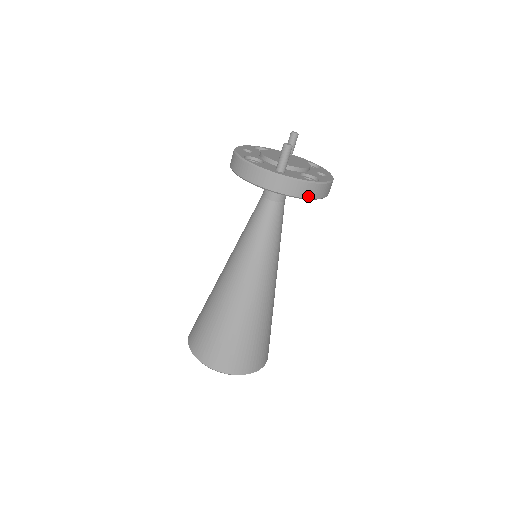
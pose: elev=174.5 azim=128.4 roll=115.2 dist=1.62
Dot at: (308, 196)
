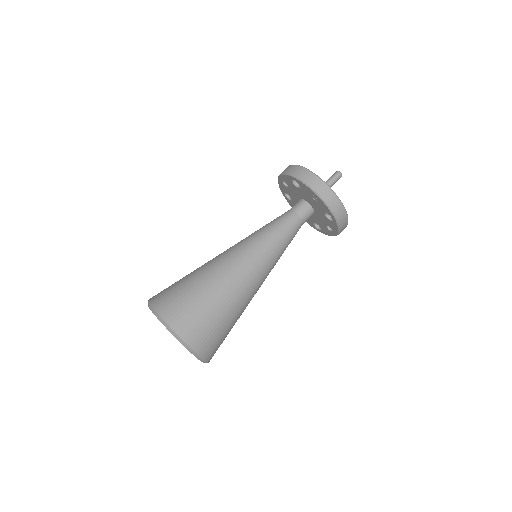
Dot at: (336, 215)
